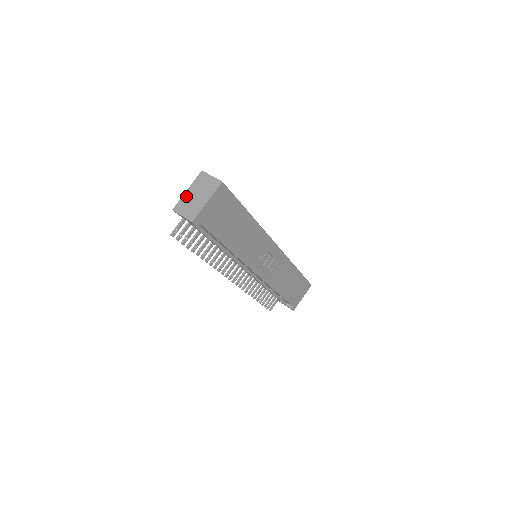
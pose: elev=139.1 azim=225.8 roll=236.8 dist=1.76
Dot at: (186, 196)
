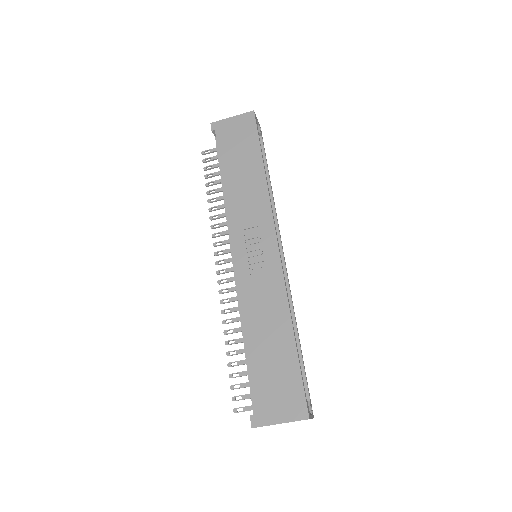
Dot at: occluded
